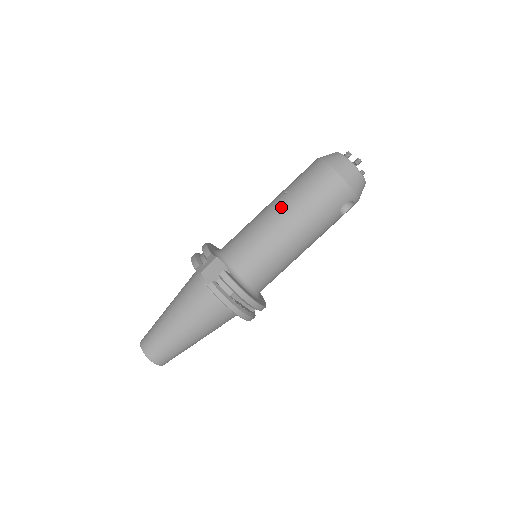
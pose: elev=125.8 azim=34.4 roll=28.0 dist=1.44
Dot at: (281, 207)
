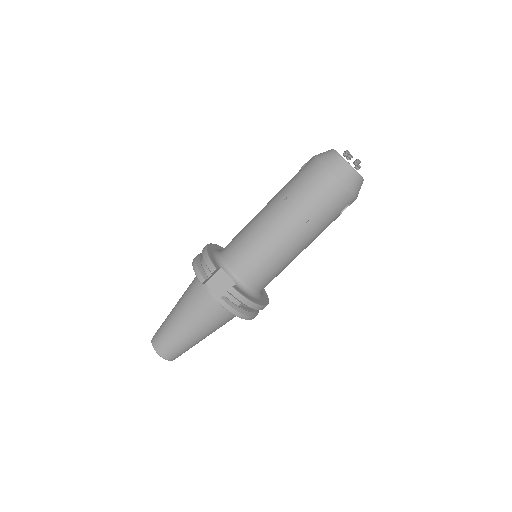
Dot at: (282, 217)
